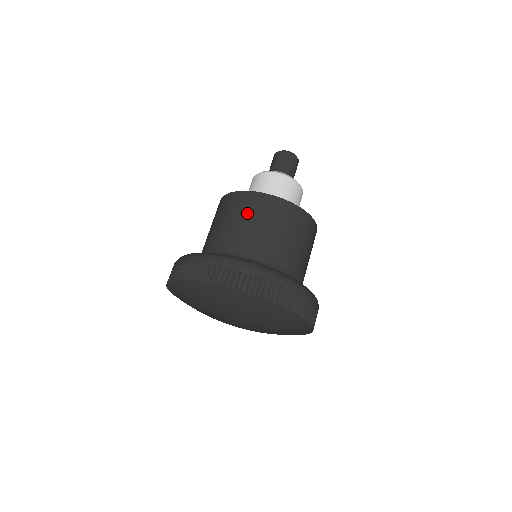
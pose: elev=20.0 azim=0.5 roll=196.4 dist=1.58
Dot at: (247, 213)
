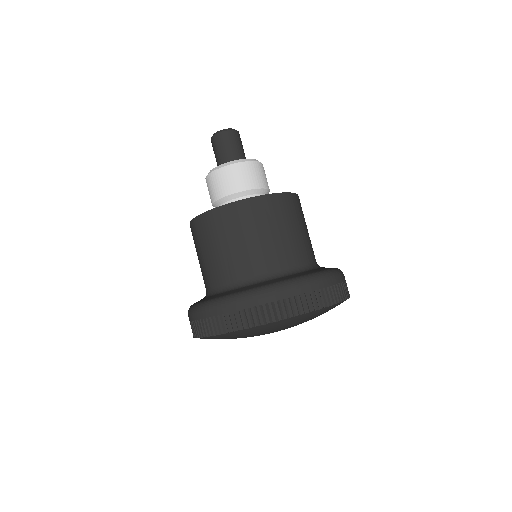
Dot at: (294, 218)
